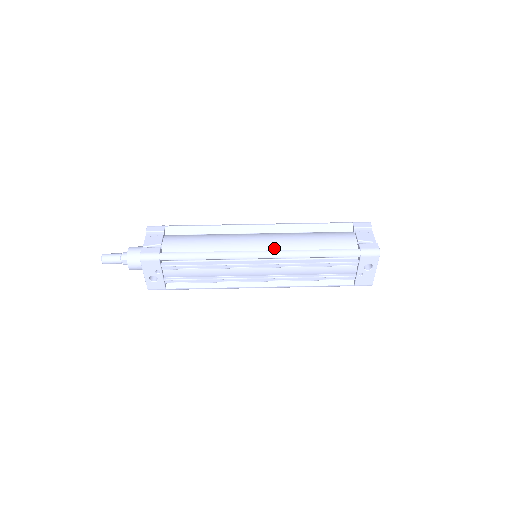
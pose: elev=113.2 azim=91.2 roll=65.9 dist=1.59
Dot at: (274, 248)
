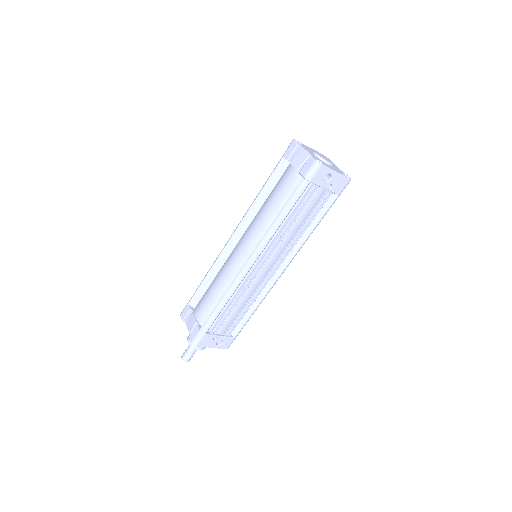
Dot at: (254, 245)
